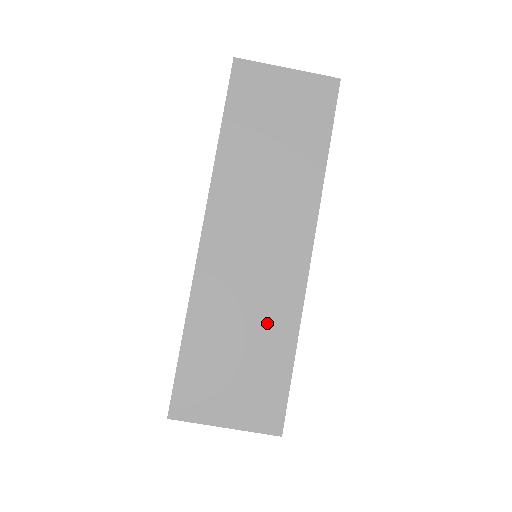
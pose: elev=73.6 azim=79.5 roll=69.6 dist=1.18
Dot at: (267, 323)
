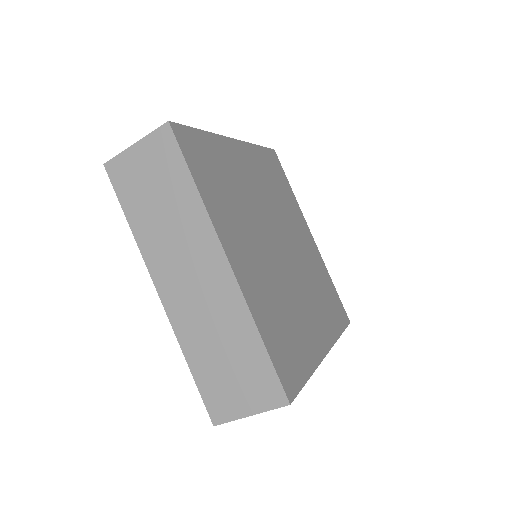
Dot at: (231, 330)
